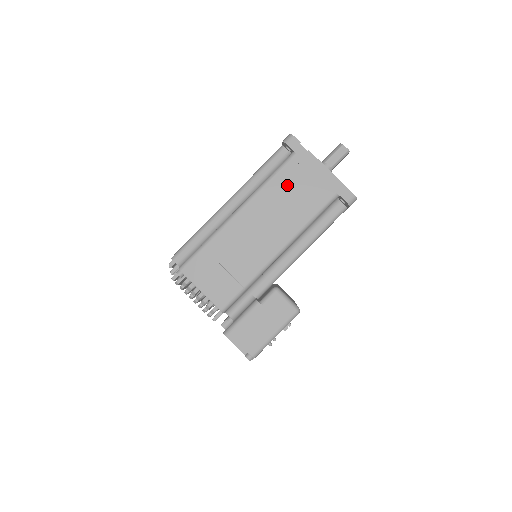
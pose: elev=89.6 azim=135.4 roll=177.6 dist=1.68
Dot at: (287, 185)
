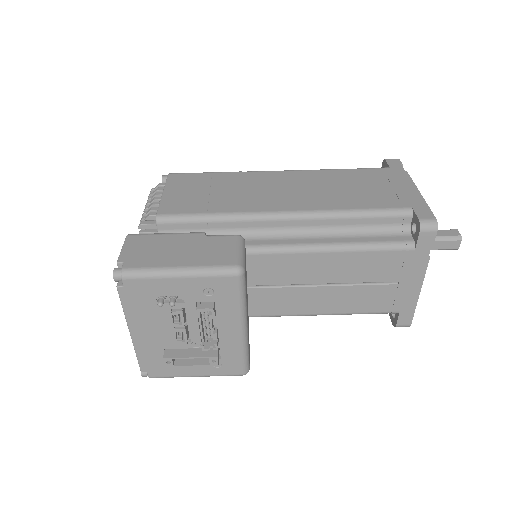
Dot at: (355, 179)
